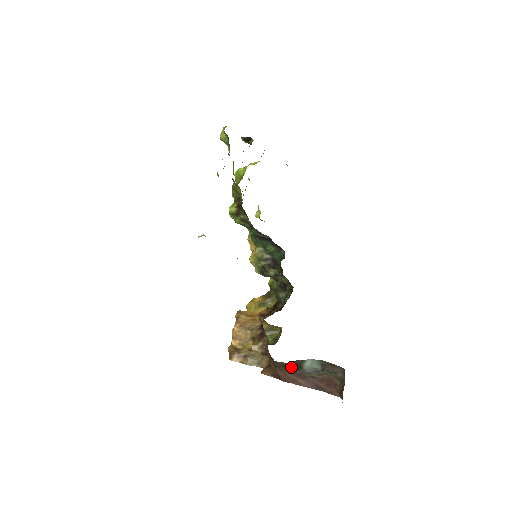
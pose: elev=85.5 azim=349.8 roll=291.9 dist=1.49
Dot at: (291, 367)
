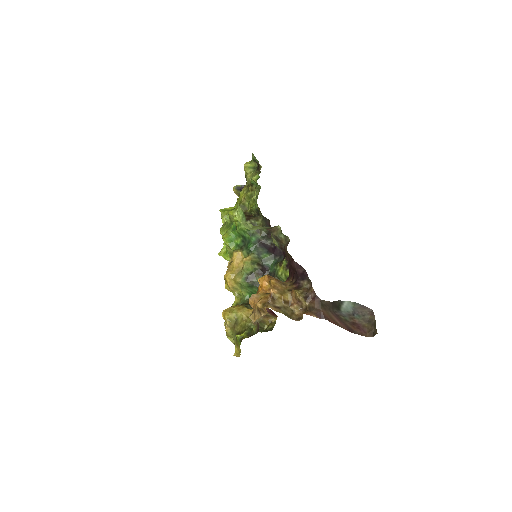
Dot at: (333, 307)
